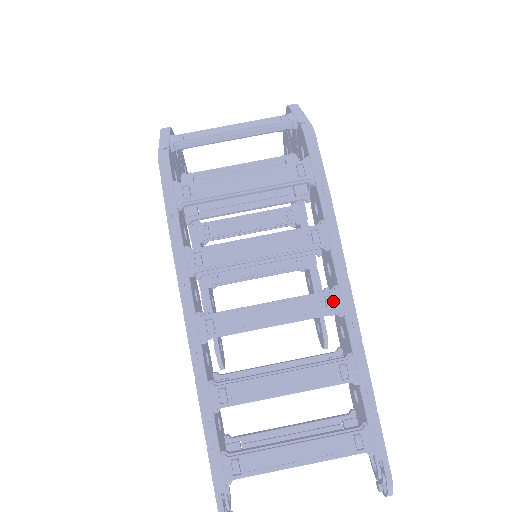
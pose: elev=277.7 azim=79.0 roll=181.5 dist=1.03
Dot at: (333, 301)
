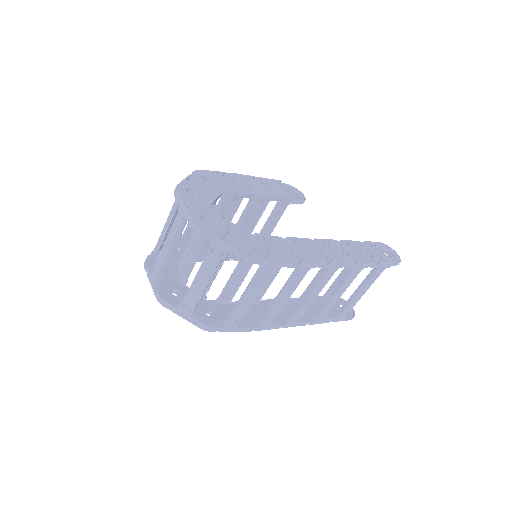
Dot at: (332, 271)
